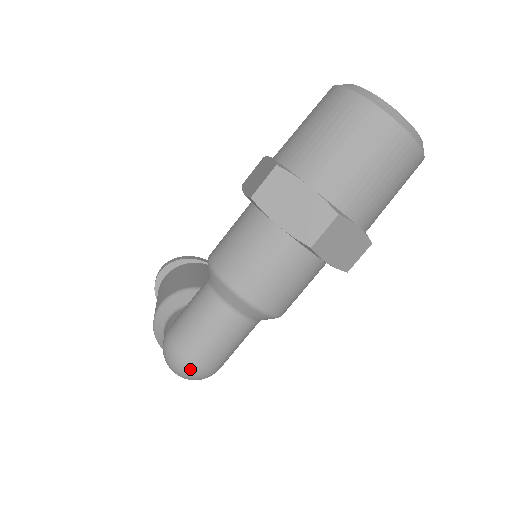
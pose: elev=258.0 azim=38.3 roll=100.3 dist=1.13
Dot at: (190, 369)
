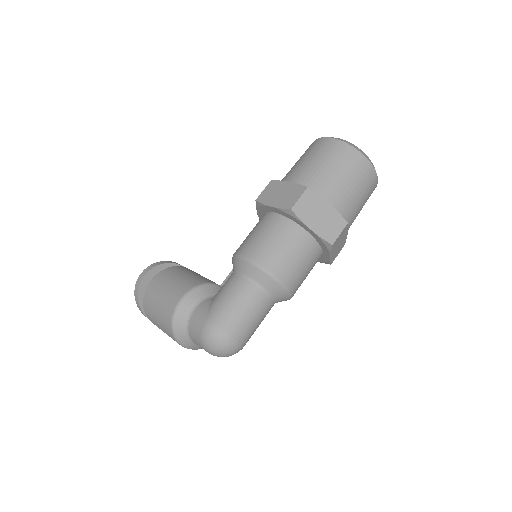
Dot at: (234, 345)
